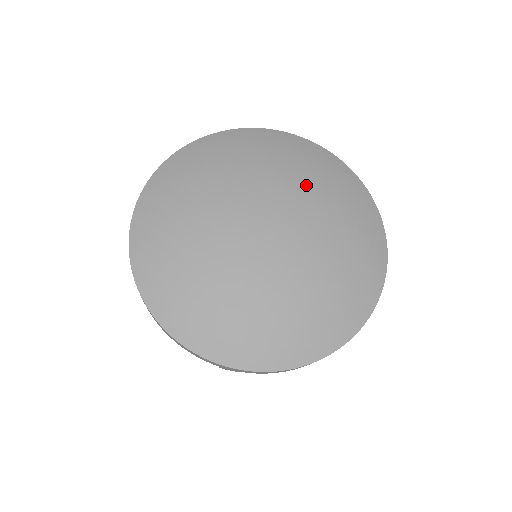
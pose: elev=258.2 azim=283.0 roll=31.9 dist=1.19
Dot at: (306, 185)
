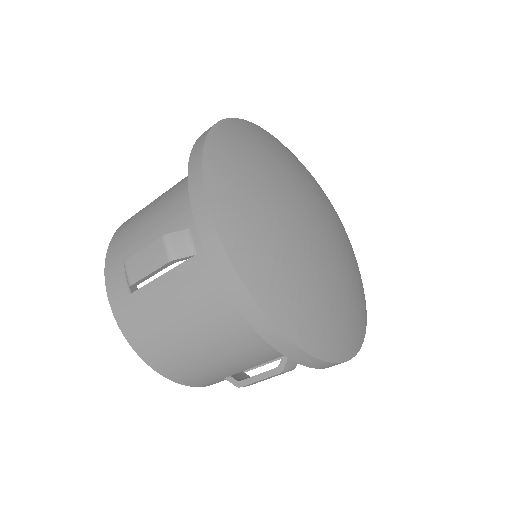
Dot at: (351, 257)
